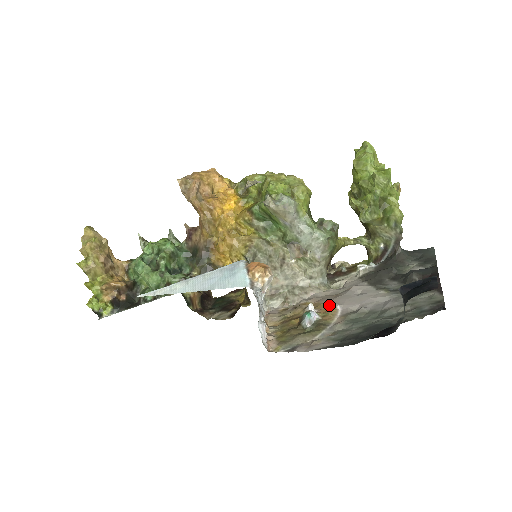
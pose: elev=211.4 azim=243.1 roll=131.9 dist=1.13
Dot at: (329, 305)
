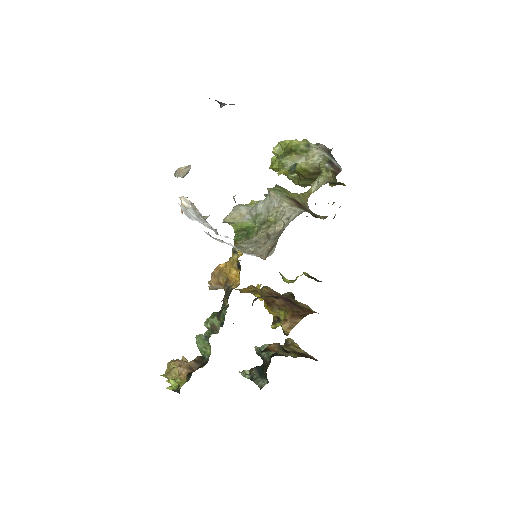
Dot at: occluded
